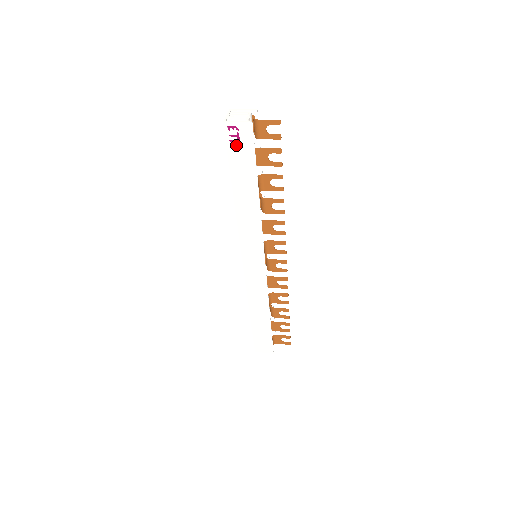
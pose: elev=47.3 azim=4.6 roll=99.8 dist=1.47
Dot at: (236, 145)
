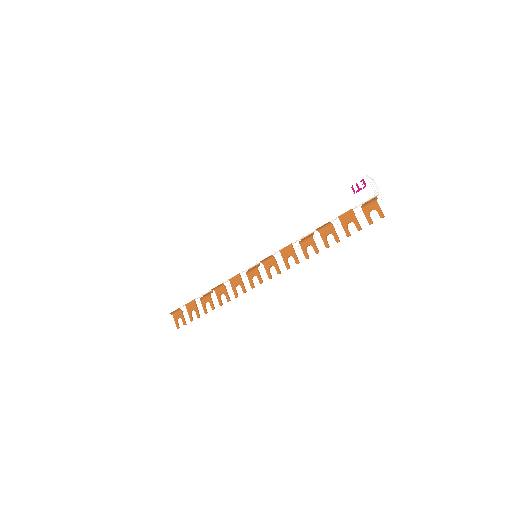
Dot at: (351, 192)
